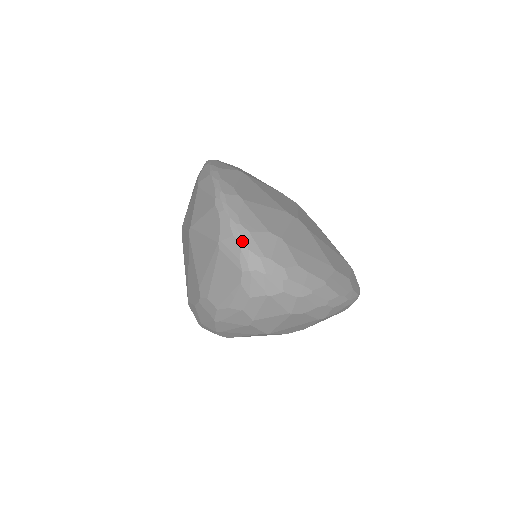
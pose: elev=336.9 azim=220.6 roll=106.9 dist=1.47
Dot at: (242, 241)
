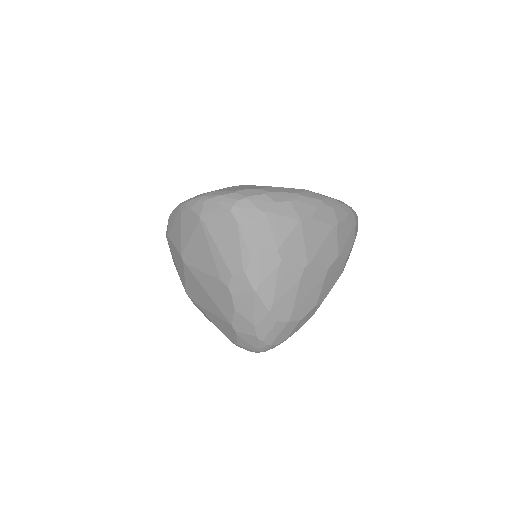
Dot at: (213, 196)
